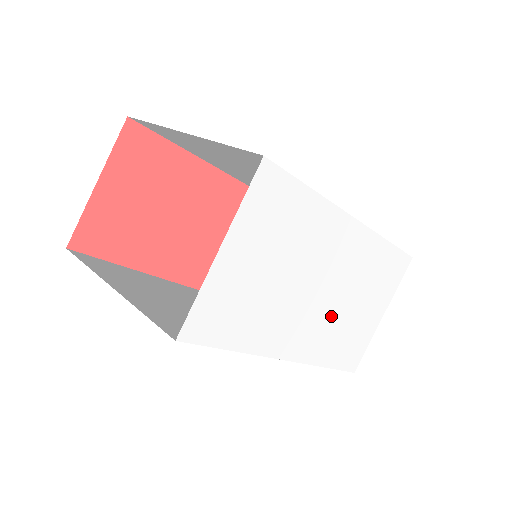
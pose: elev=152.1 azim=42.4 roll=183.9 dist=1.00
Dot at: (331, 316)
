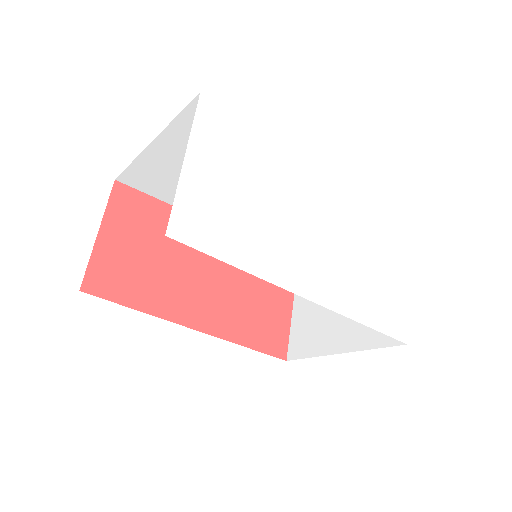
Dot at: (339, 261)
